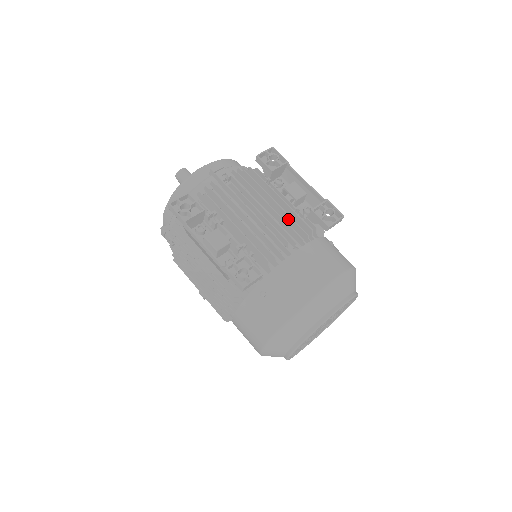
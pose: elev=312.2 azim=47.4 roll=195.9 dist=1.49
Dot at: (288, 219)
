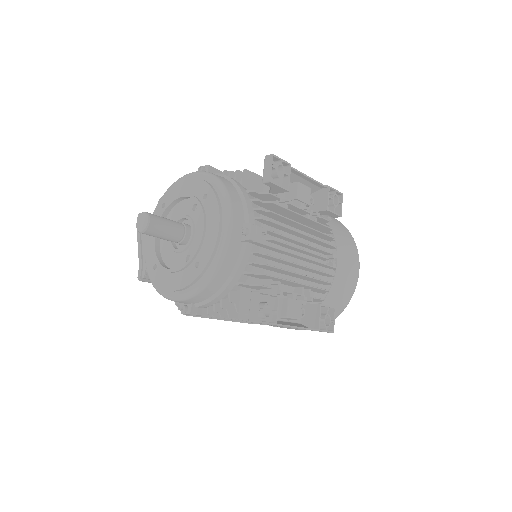
Dot at: (314, 233)
